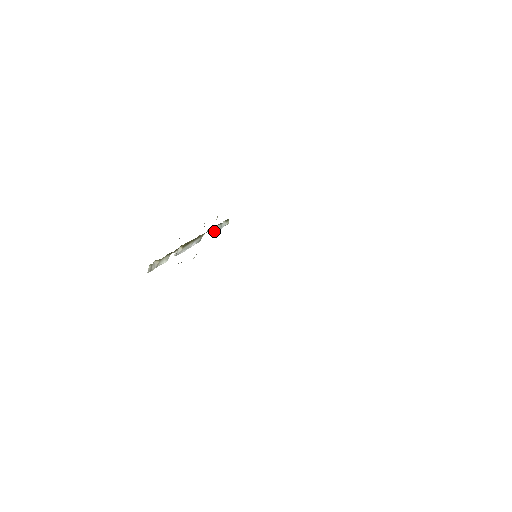
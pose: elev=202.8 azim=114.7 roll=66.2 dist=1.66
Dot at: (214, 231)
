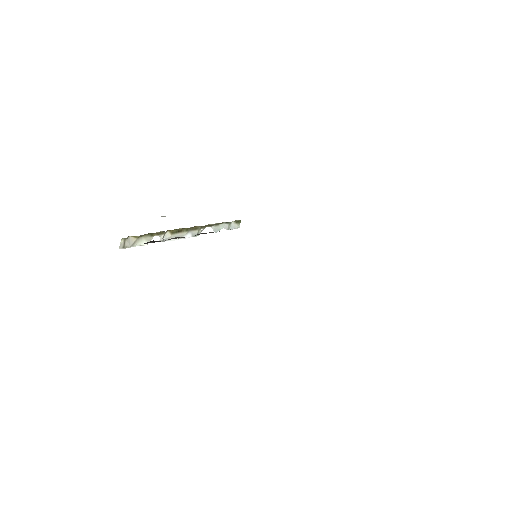
Dot at: (219, 230)
